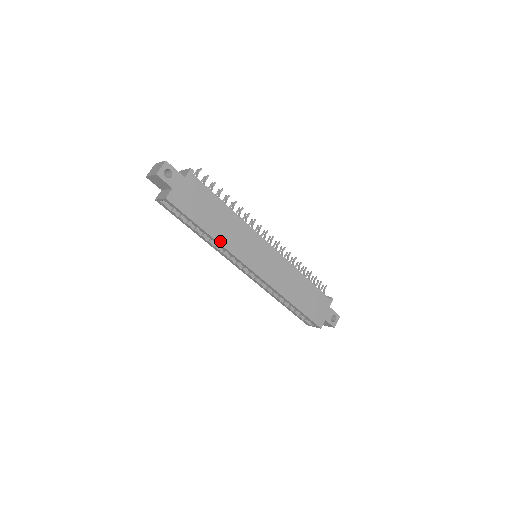
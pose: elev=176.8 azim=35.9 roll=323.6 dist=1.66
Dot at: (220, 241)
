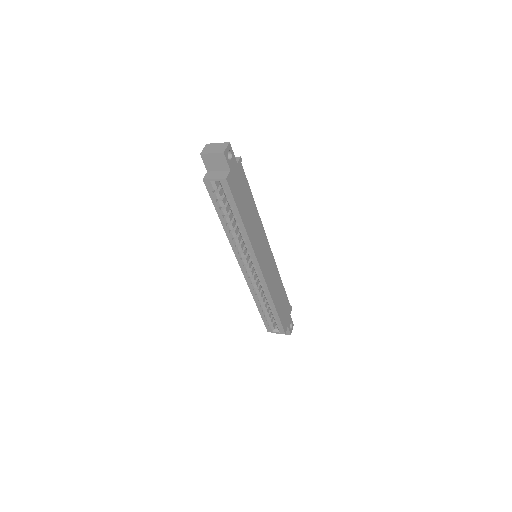
Dot at: (248, 233)
